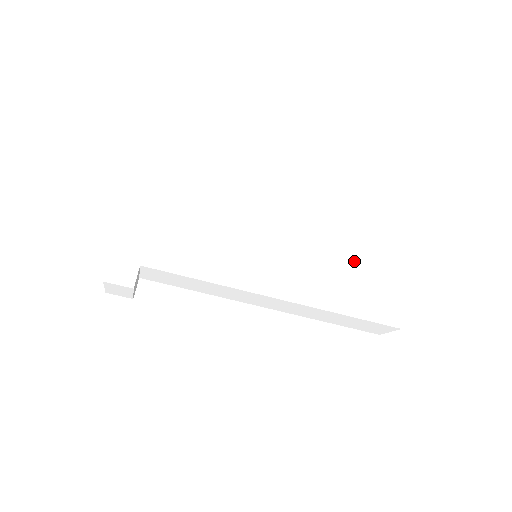
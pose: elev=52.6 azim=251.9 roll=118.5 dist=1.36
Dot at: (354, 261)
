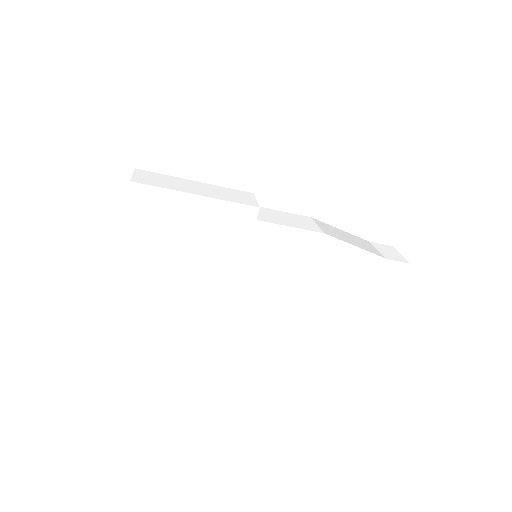
Dot at: (353, 269)
